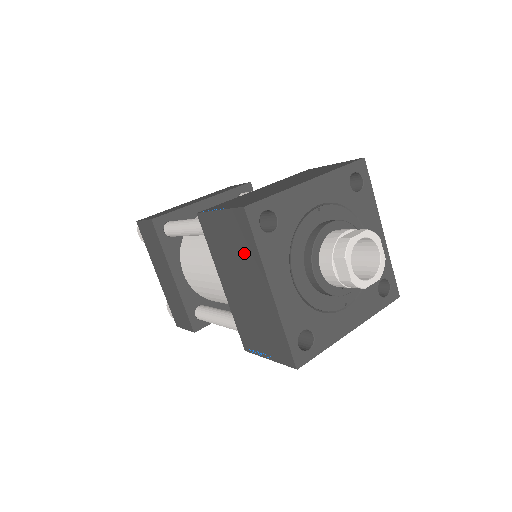
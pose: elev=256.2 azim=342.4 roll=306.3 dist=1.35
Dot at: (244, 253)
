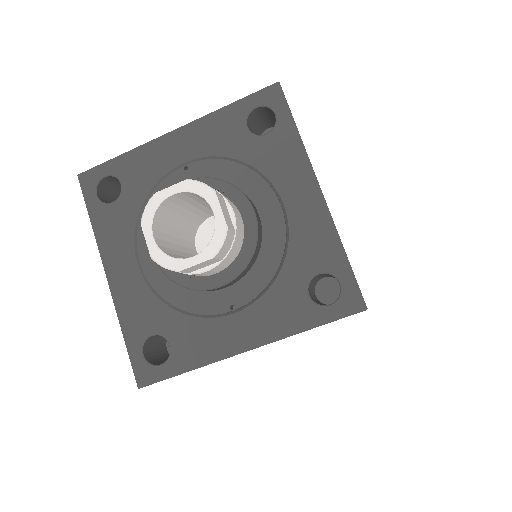
Dot at: occluded
